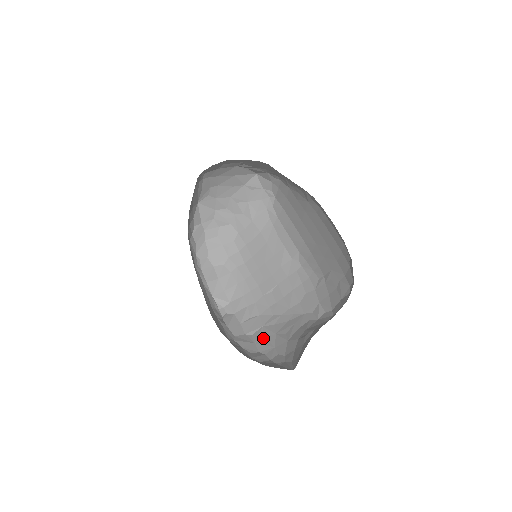
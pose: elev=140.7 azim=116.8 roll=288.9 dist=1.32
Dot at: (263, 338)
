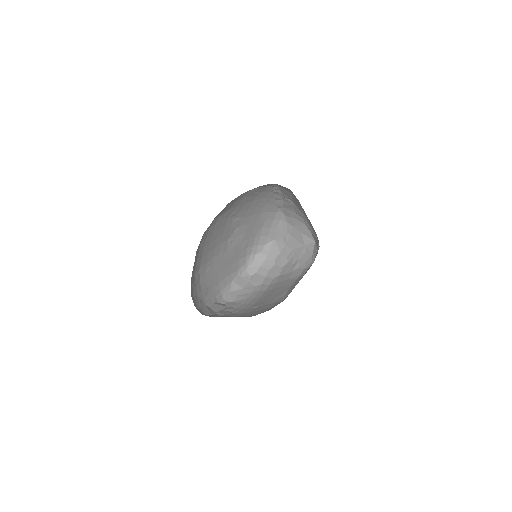
Dot at: (218, 316)
